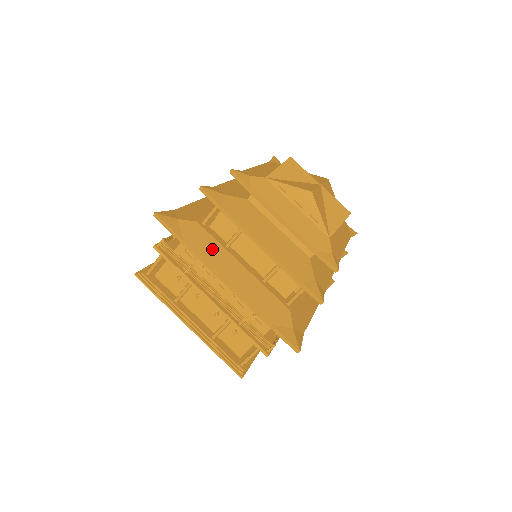
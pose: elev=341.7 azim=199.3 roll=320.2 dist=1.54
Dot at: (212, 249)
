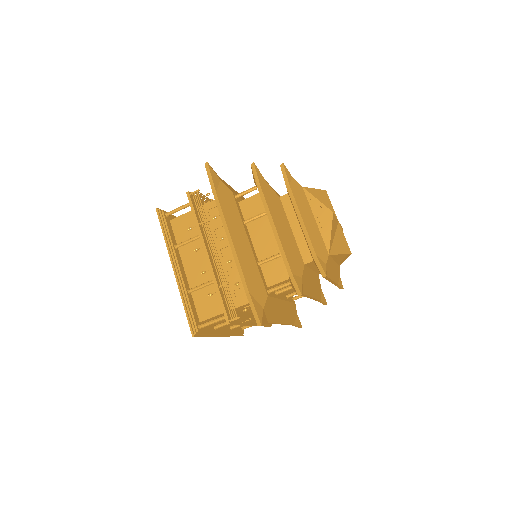
Dot at: (233, 215)
